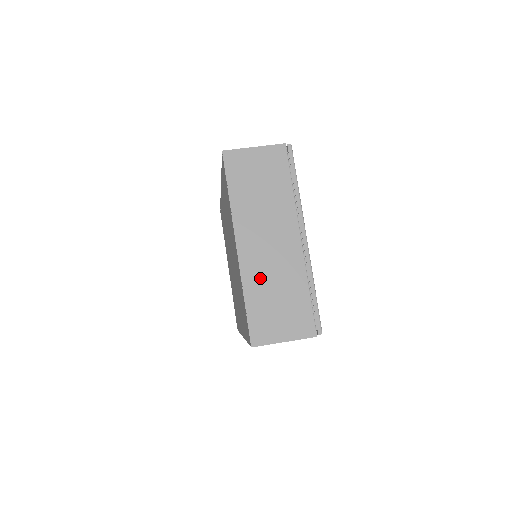
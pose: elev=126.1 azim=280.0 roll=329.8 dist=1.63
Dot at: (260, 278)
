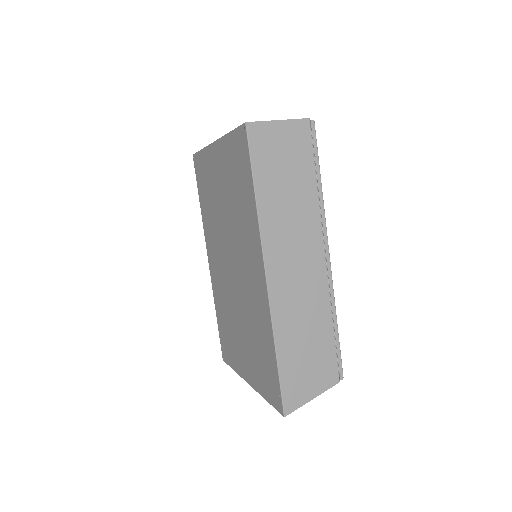
Dot at: occluded
